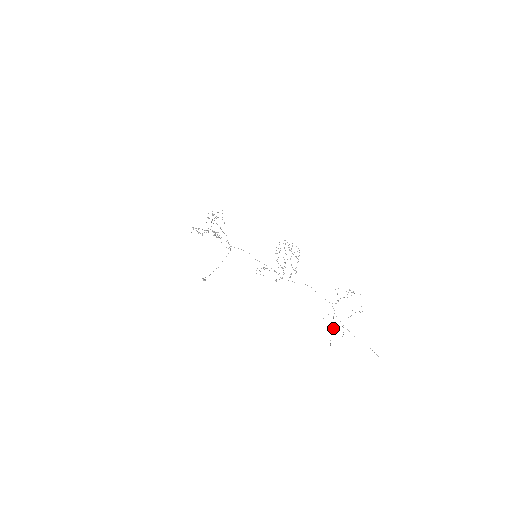
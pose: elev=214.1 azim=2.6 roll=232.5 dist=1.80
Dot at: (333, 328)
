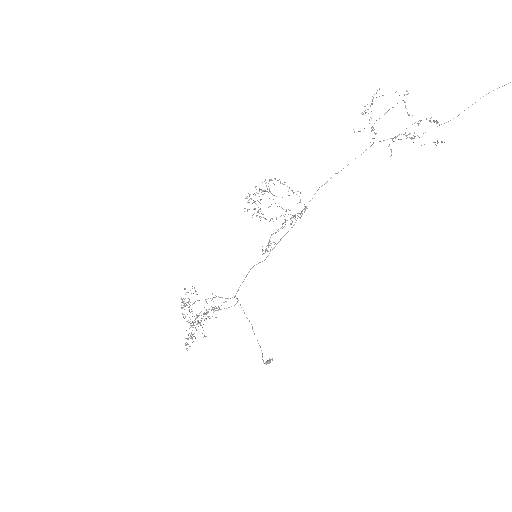
Dot at: (413, 138)
